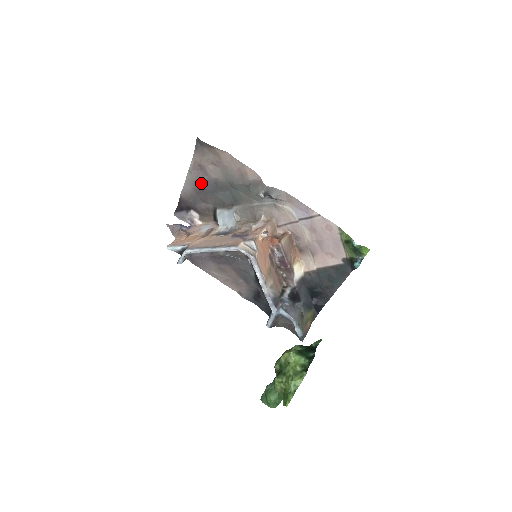
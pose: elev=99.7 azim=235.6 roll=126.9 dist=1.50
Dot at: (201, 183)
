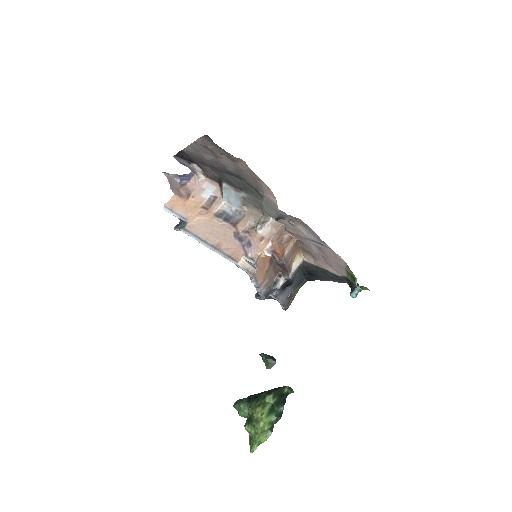
Dot at: (208, 160)
